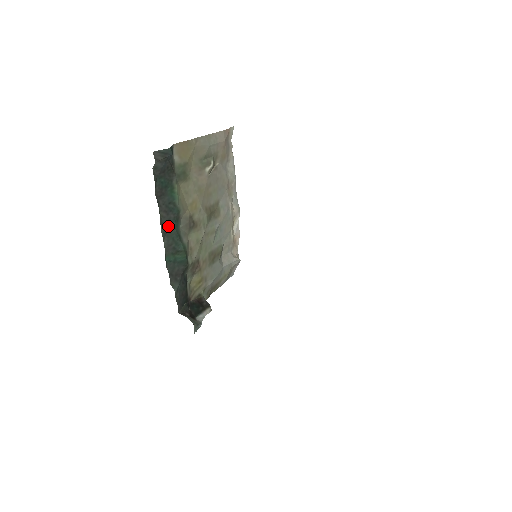
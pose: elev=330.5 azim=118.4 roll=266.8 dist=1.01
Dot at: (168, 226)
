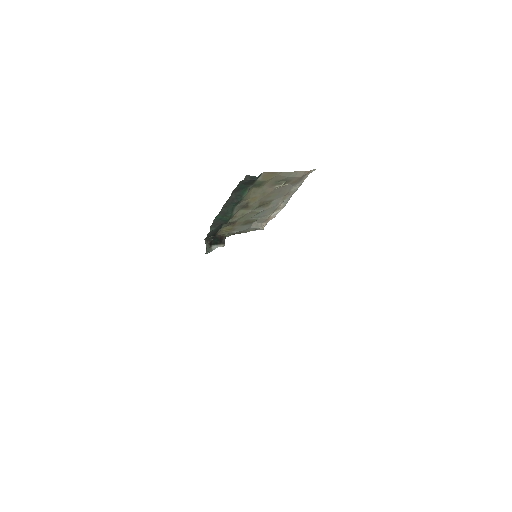
Dot at: (229, 204)
